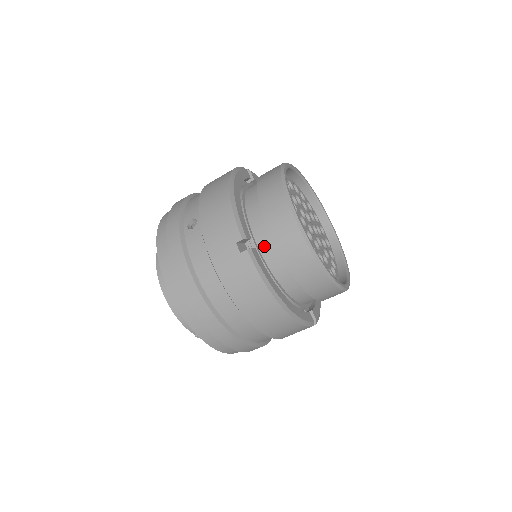
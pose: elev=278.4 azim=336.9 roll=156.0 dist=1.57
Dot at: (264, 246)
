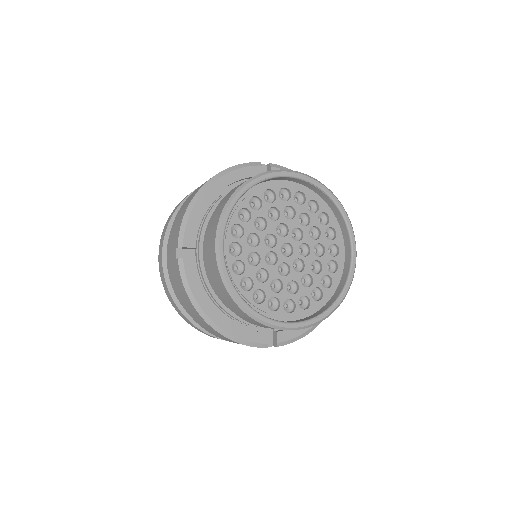
Dot at: occluded
